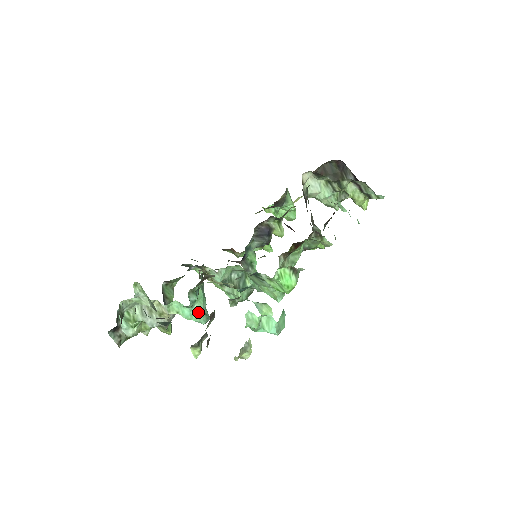
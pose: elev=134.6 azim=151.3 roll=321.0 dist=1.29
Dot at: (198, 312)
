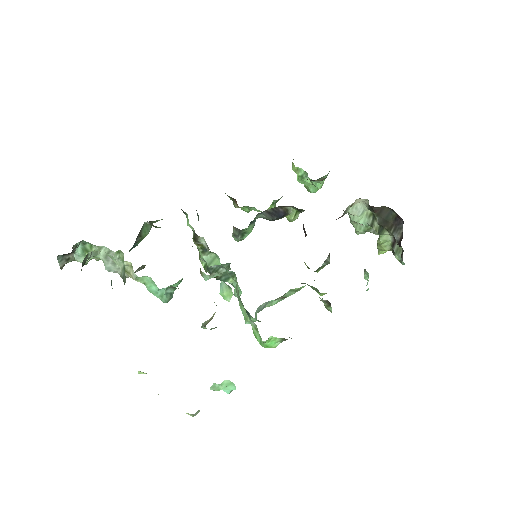
Dot at: occluded
